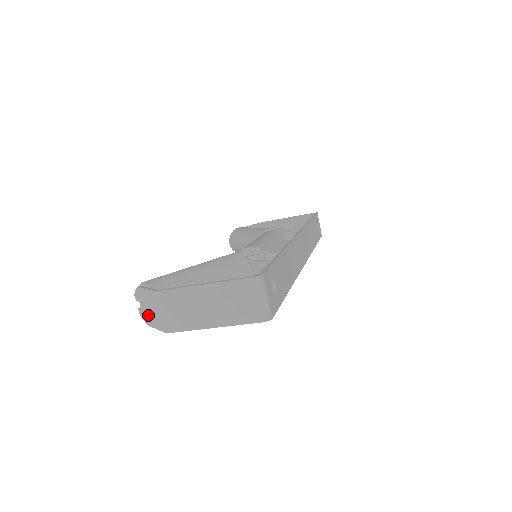
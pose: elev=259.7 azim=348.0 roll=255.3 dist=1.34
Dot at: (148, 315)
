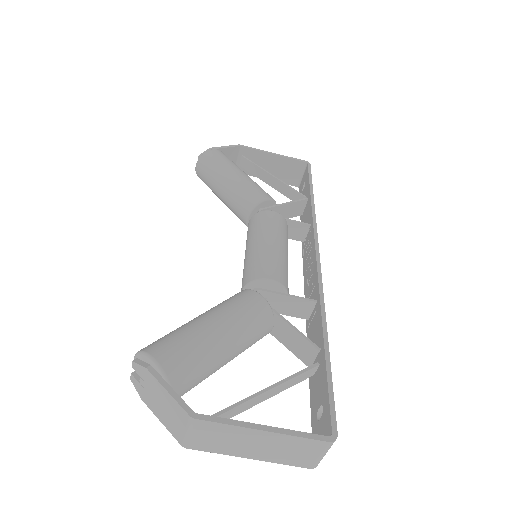
Dot at: (152, 402)
